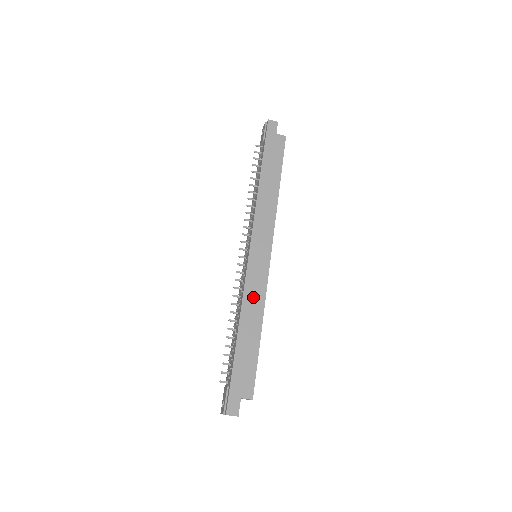
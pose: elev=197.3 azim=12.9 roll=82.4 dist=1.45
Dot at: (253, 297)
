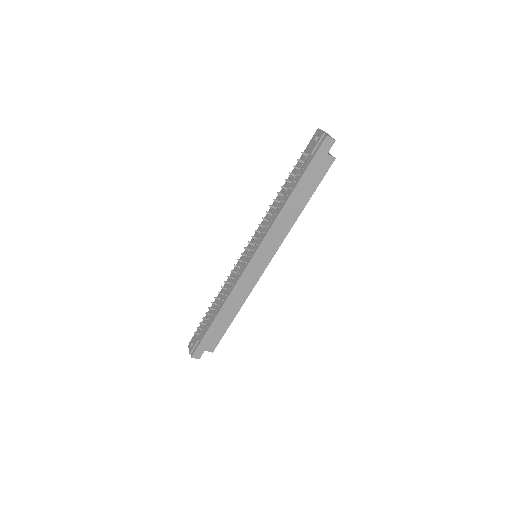
Dot at: (239, 293)
